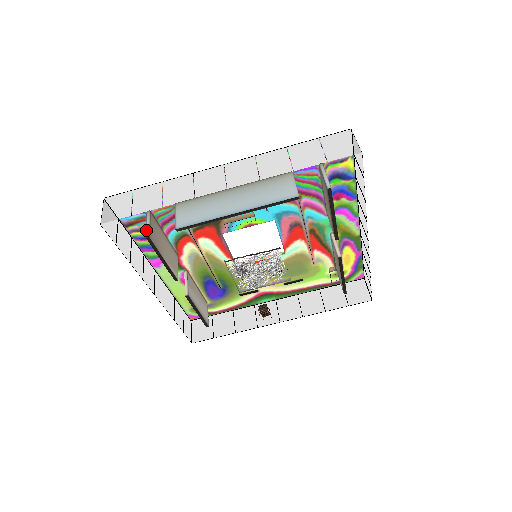
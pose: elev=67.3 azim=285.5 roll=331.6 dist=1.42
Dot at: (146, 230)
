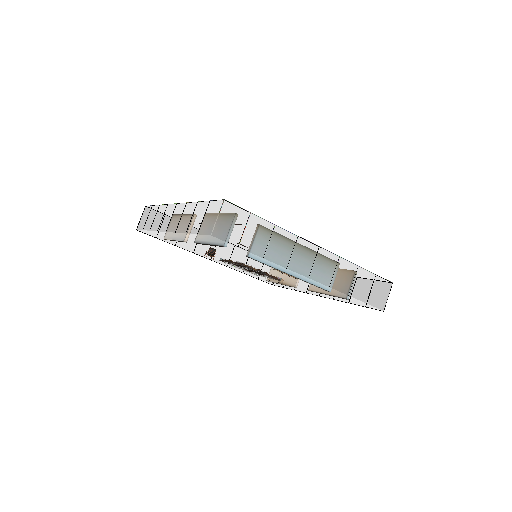
Dot at: occluded
